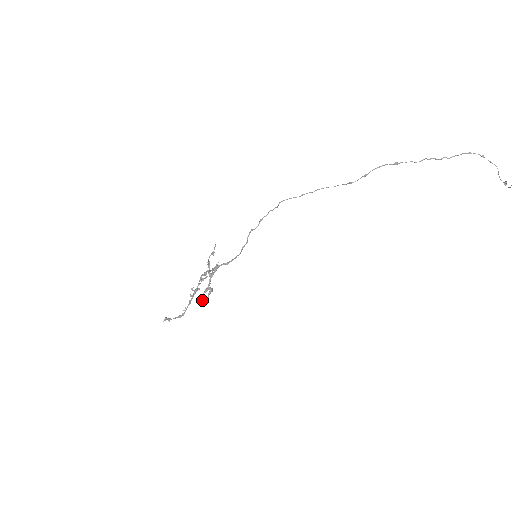
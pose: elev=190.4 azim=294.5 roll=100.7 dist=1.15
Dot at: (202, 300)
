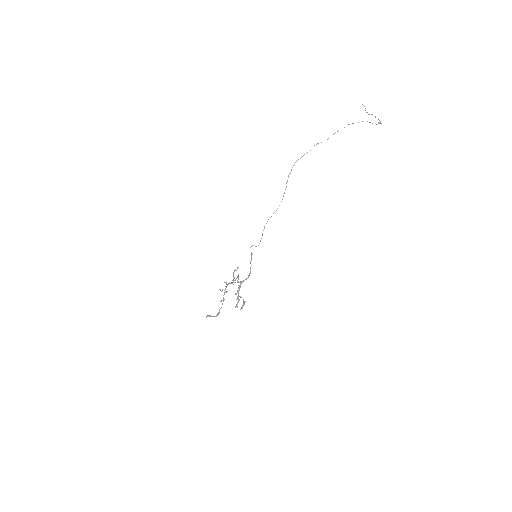
Dot at: (236, 306)
